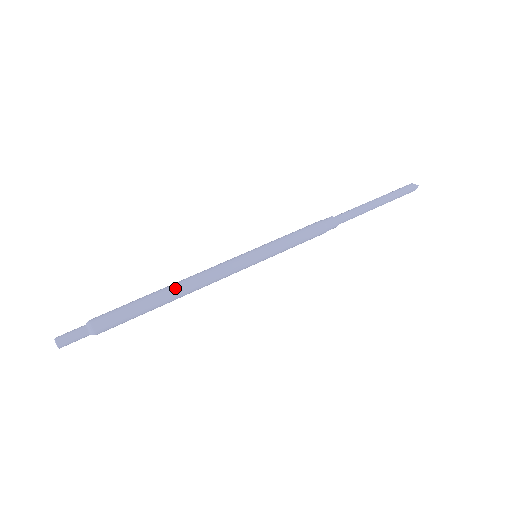
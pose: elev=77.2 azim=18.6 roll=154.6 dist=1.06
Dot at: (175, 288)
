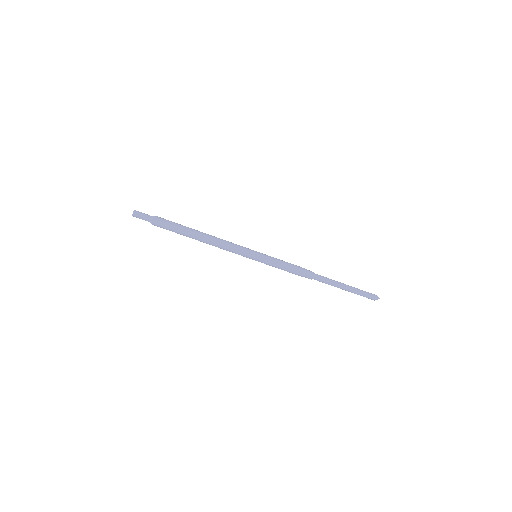
Dot at: (204, 234)
